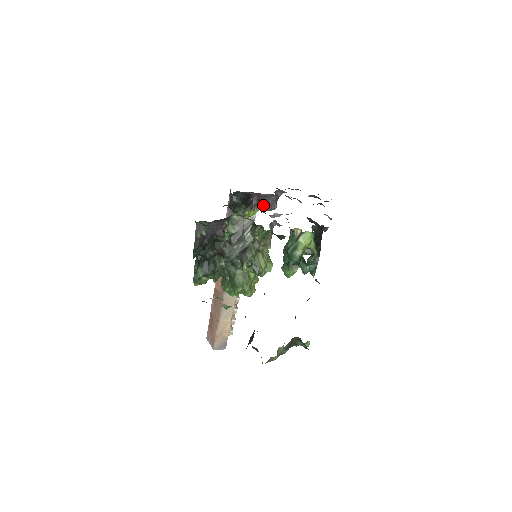
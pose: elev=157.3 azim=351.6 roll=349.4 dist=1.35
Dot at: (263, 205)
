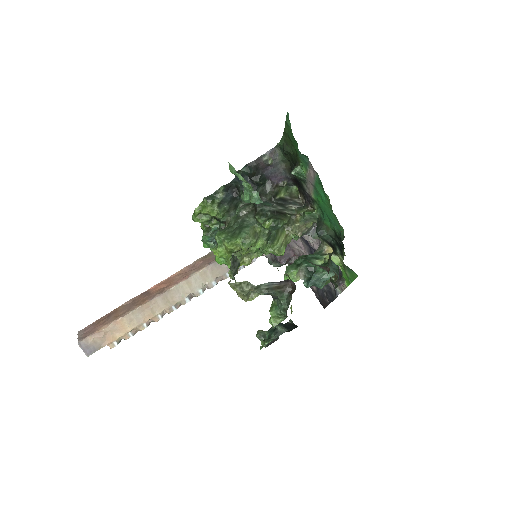
Dot at: occluded
